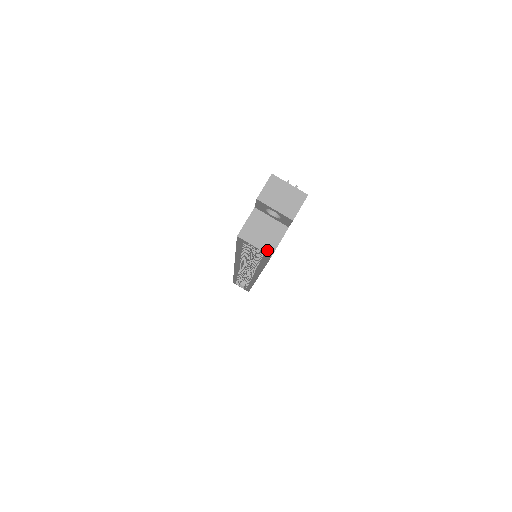
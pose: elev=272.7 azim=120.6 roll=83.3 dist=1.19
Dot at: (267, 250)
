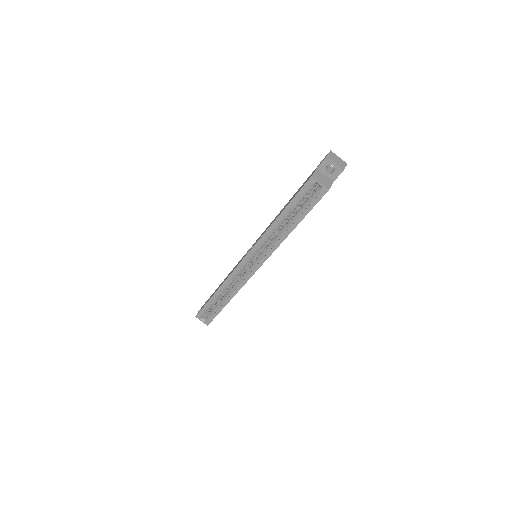
Dot at: (326, 187)
